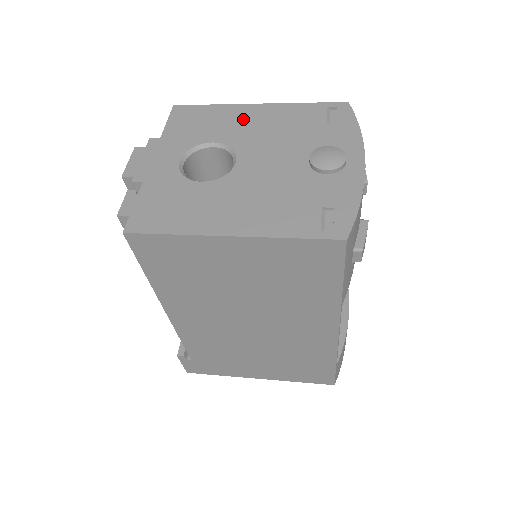
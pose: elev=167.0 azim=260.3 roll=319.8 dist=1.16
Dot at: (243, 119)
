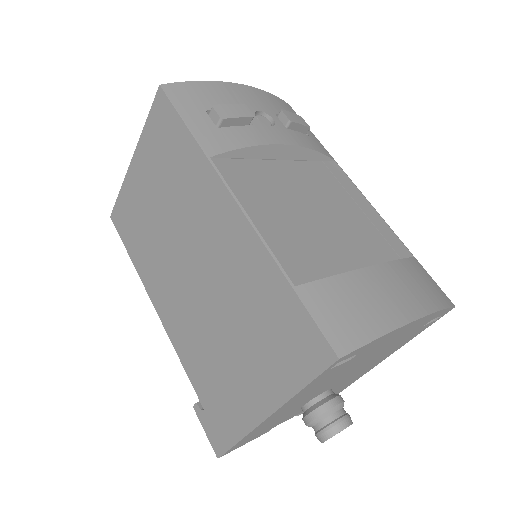
Dot at: occluded
